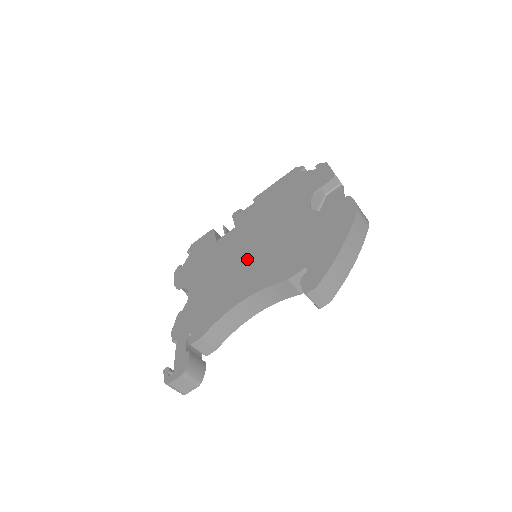
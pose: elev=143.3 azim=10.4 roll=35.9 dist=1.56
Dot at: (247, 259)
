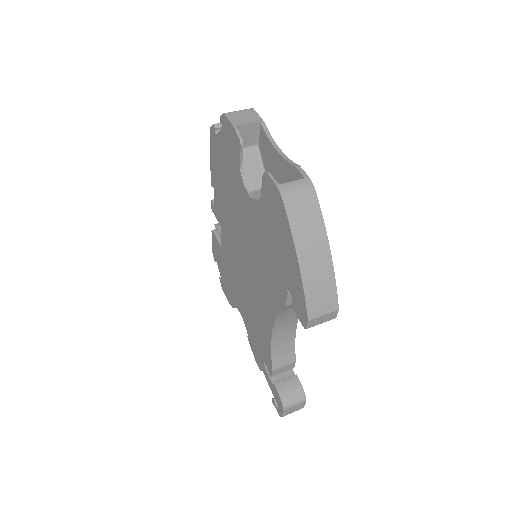
Dot at: (248, 274)
